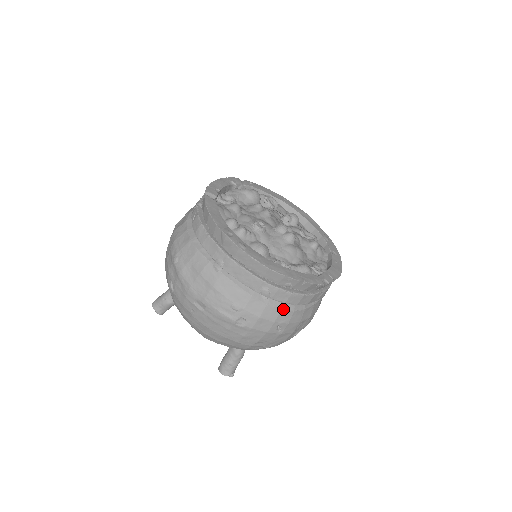
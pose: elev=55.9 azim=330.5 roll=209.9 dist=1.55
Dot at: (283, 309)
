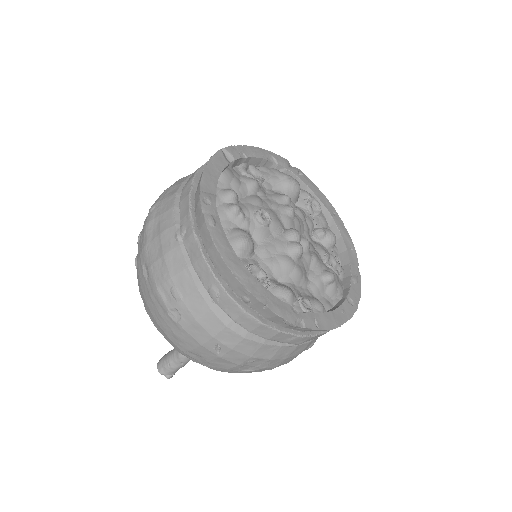
Dot at: (230, 327)
